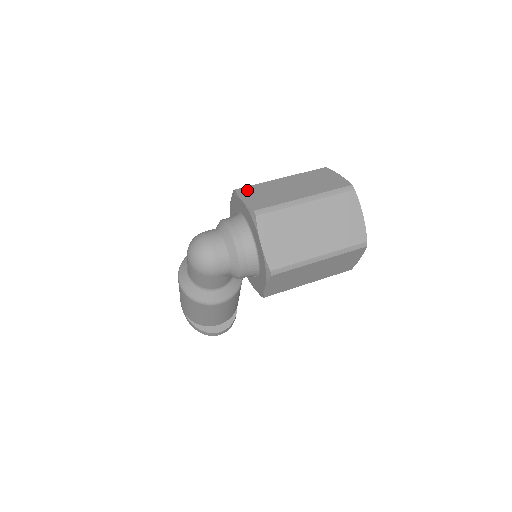
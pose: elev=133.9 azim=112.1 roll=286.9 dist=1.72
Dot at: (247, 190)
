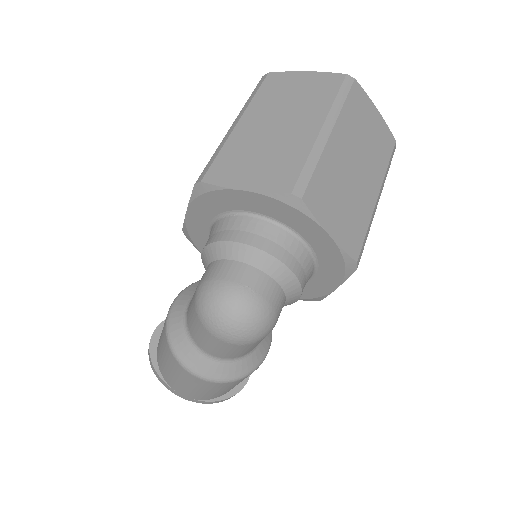
Dot at: (222, 170)
